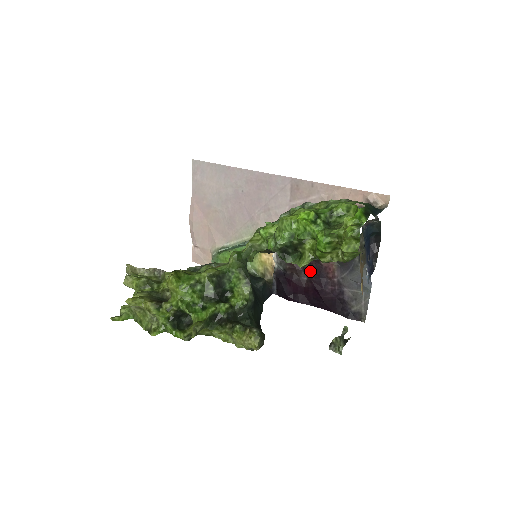
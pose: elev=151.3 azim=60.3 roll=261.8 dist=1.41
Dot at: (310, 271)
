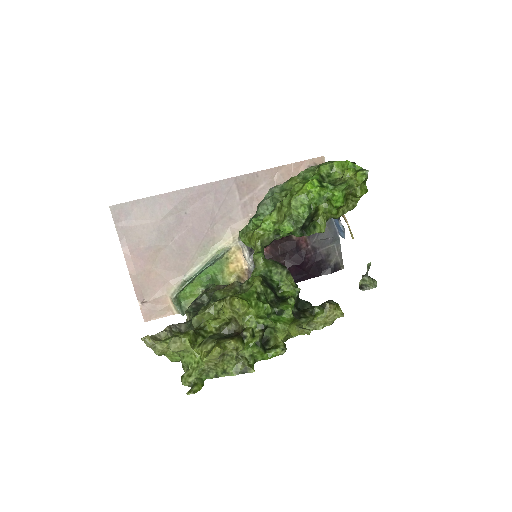
Dot at: (286, 252)
